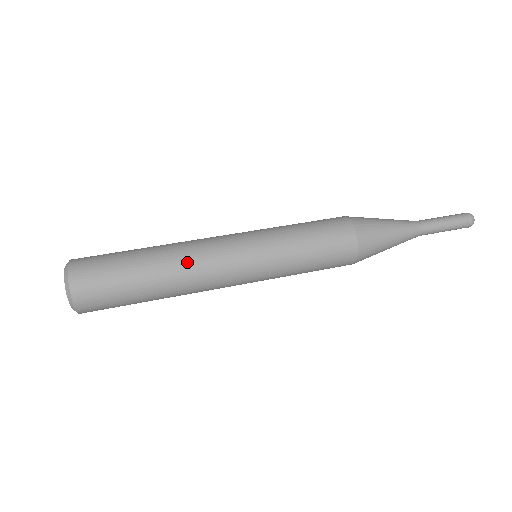
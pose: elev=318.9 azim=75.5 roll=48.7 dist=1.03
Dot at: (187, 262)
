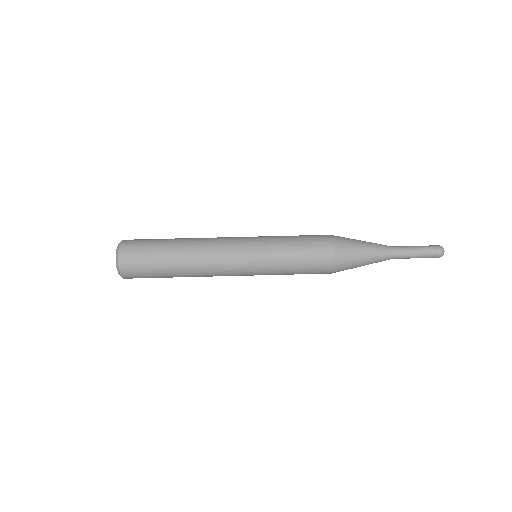
Dot at: (201, 265)
